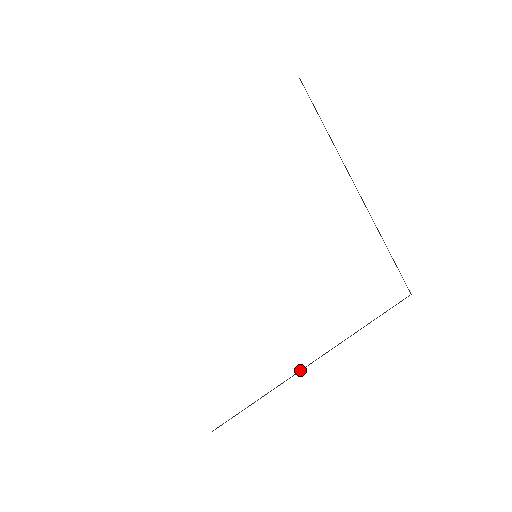
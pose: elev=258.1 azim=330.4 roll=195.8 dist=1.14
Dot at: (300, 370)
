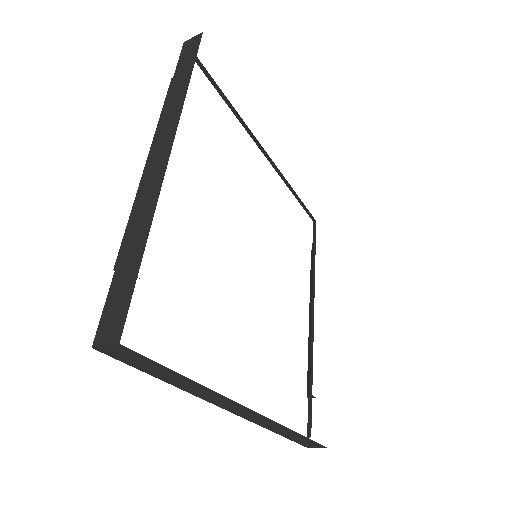
Dot at: occluded
